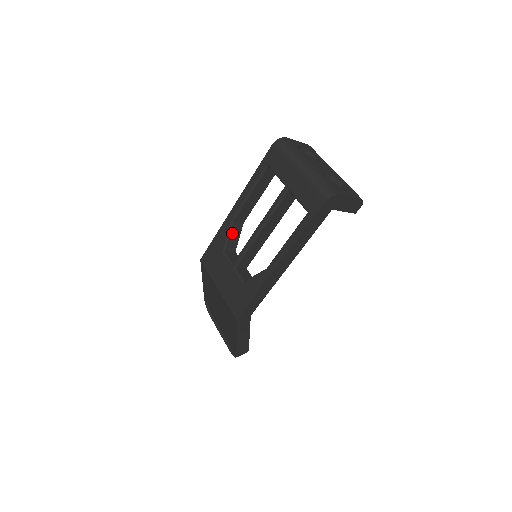
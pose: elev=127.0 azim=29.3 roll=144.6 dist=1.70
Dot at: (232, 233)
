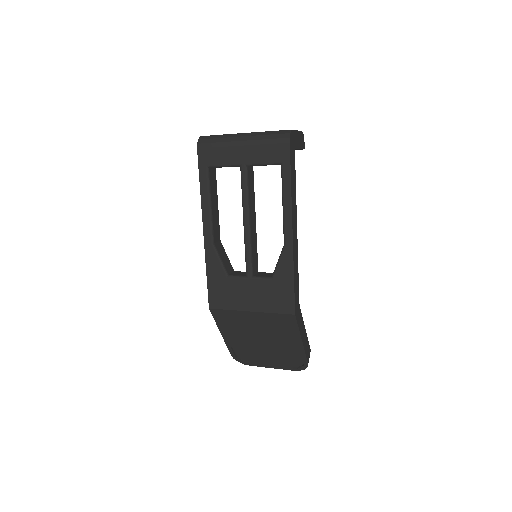
Dot at: (220, 255)
